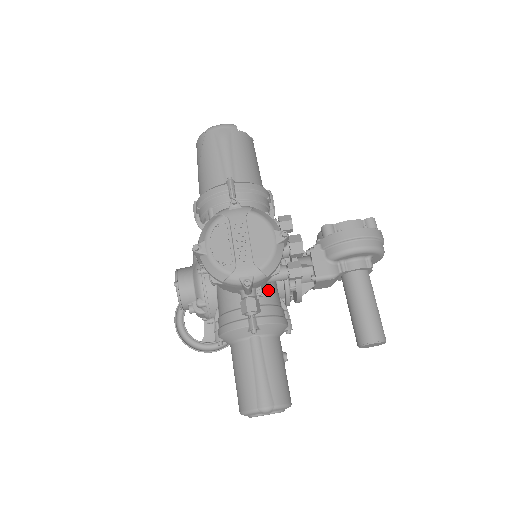
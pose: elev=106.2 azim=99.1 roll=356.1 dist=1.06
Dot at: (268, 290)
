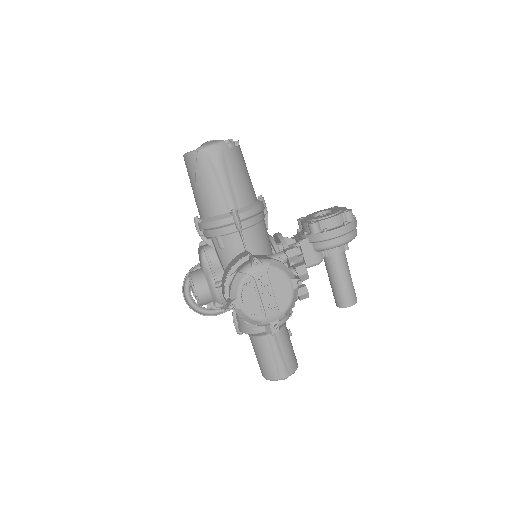
Dot at: occluded
